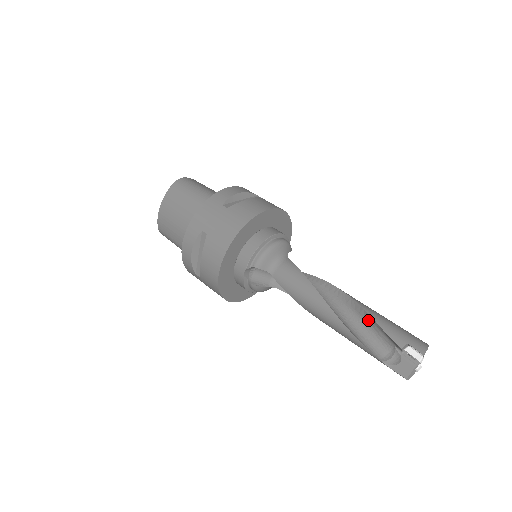
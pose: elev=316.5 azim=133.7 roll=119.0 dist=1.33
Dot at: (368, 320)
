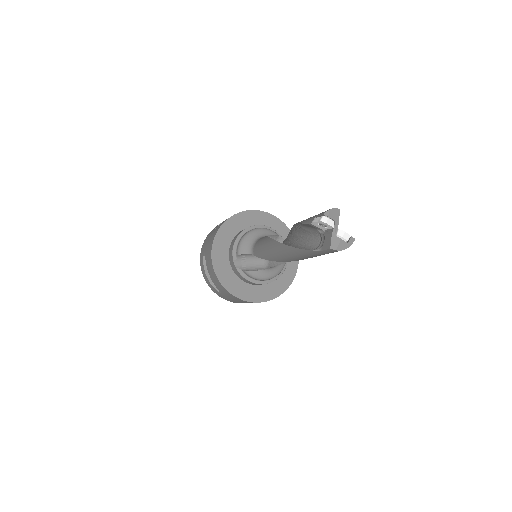
Dot at: (301, 229)
